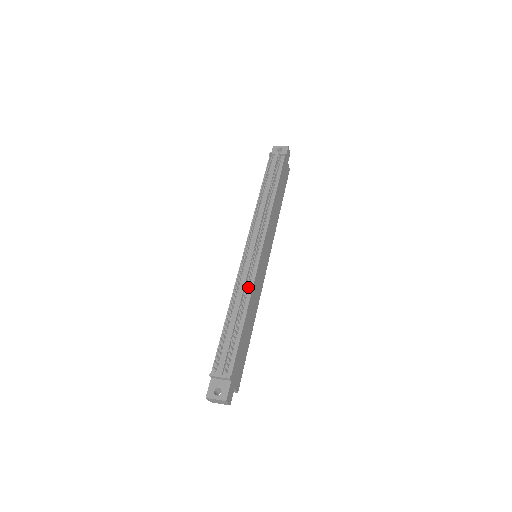
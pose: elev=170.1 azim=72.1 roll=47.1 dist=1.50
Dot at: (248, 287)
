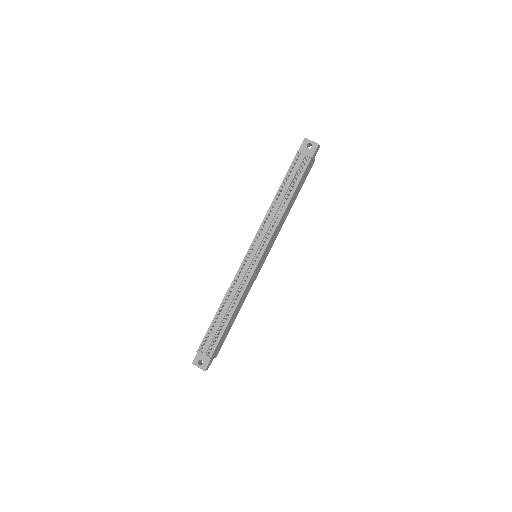
Dot at: (241, 290)
